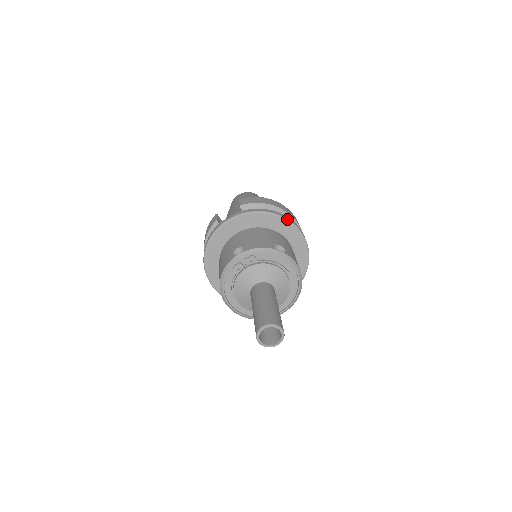
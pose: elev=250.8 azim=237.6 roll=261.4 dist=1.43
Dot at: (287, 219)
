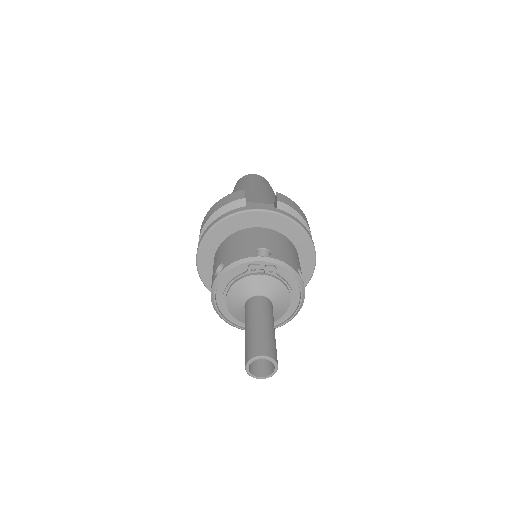
Dot at: (314, 246)
